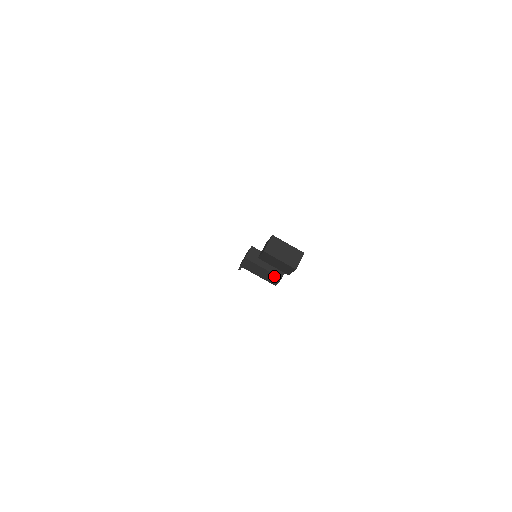
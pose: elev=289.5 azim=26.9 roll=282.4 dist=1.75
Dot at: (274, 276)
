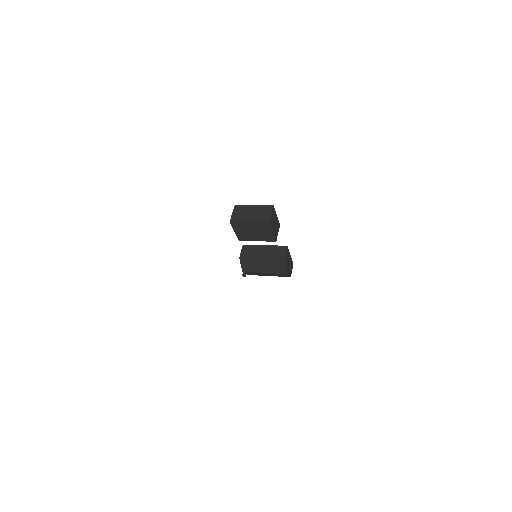
Dot at: (276, 262)
